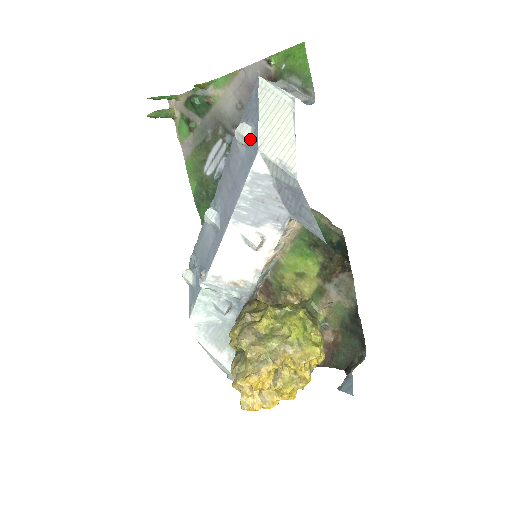
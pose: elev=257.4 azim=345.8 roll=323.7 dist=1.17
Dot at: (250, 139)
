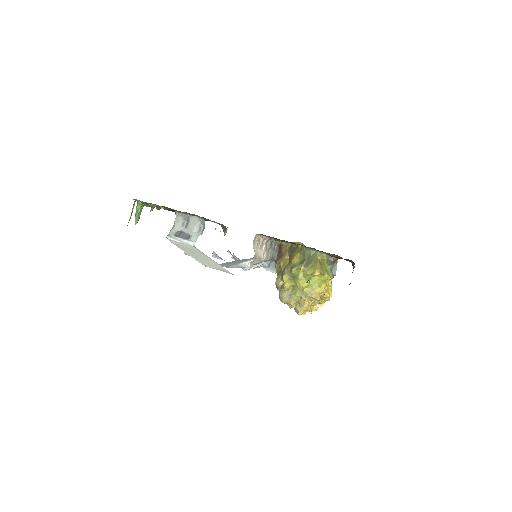
Dot at: occluded
